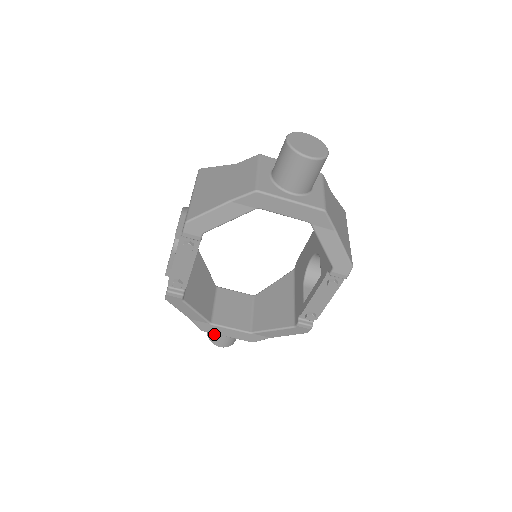
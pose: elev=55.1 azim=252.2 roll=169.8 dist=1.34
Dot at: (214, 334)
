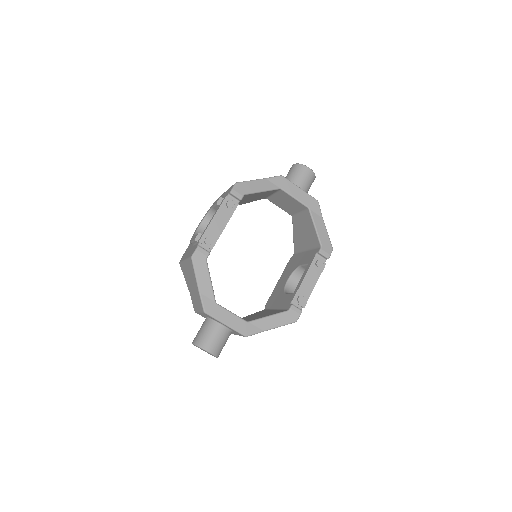
Dot at: (206, 334)
